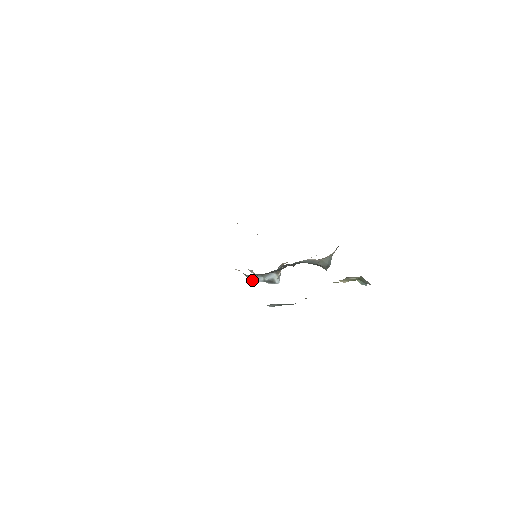
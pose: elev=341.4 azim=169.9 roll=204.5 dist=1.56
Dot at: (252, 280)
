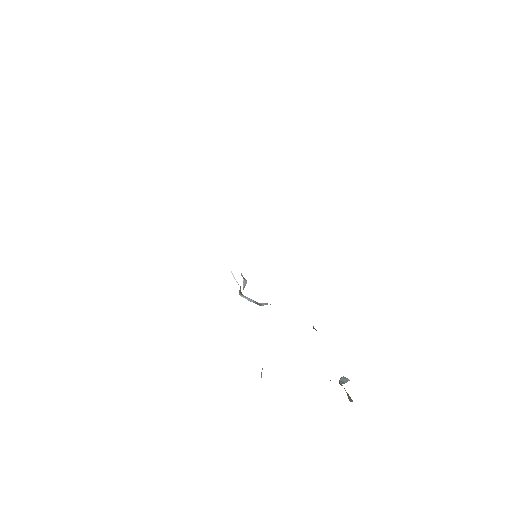
Dot at: (242, 296)
